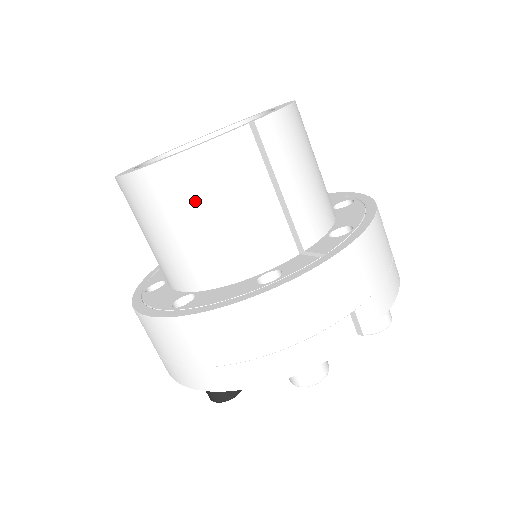
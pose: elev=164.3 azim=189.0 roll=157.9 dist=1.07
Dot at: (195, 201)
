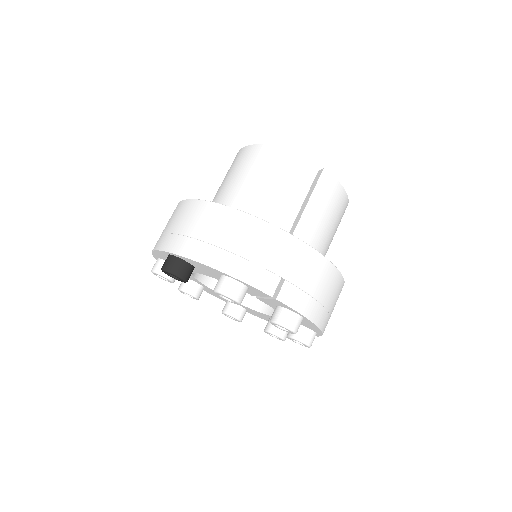
Dot at: (266, 171)
